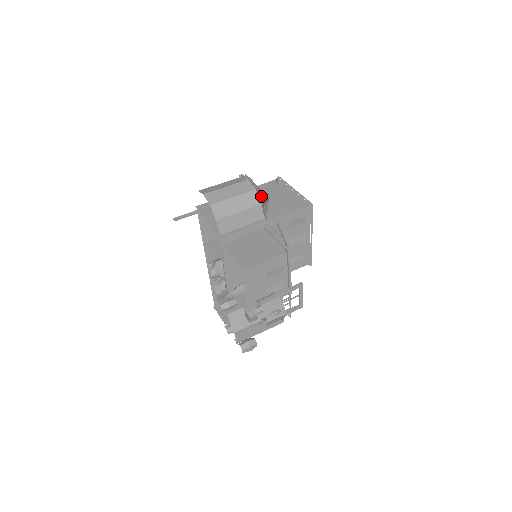
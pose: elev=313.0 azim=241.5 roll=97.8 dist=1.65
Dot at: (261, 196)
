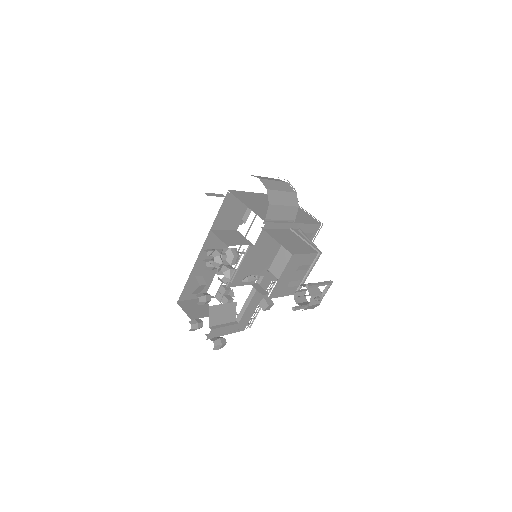
Dot at: occluded
